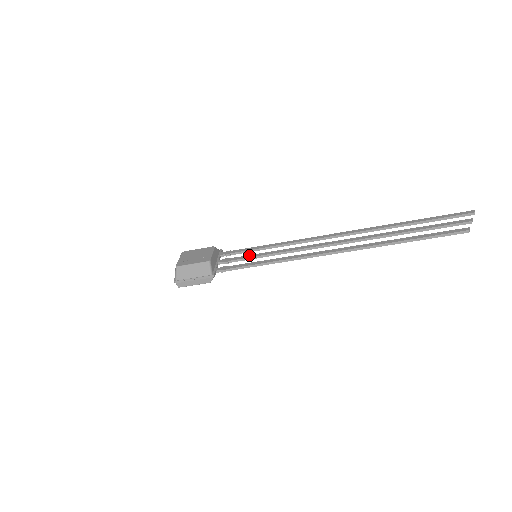
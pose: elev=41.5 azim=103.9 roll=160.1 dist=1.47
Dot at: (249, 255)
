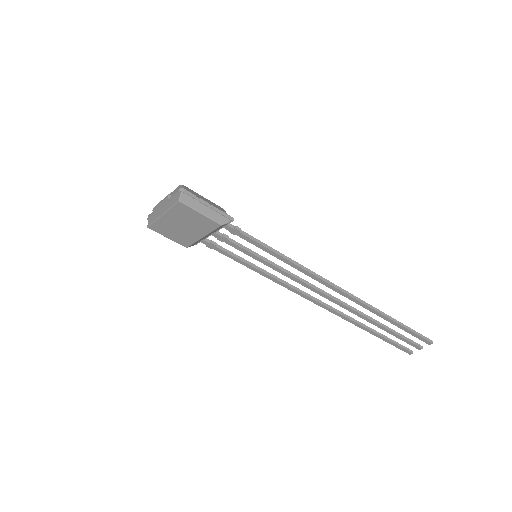
Dot at: (248, 251)
